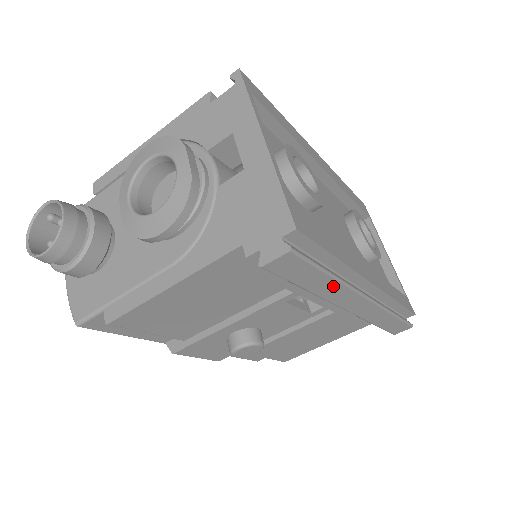
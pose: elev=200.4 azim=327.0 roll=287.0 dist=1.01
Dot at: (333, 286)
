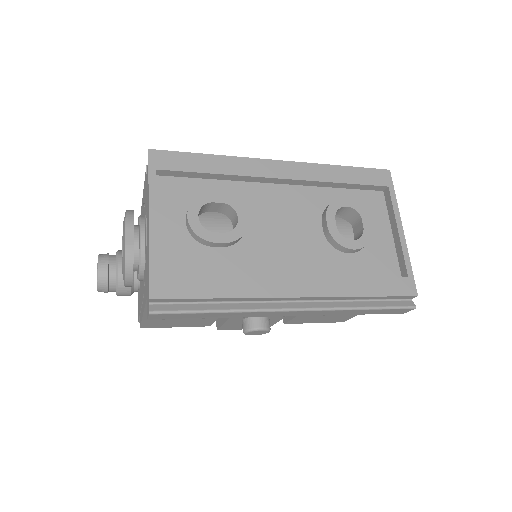
Dot at: (233, 314)
